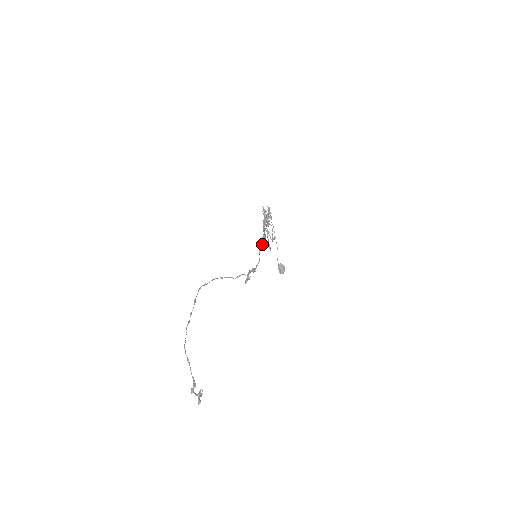
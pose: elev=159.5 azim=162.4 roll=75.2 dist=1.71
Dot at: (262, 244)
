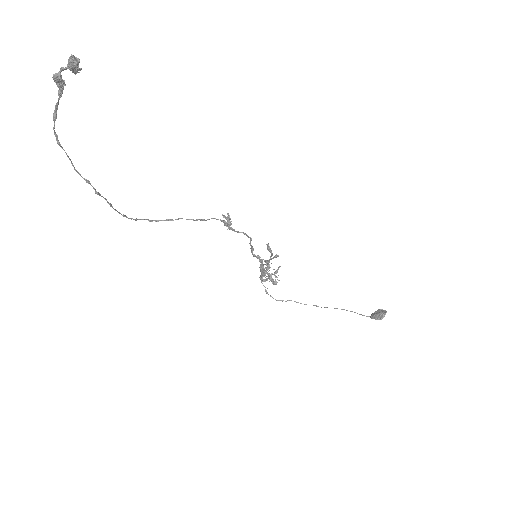
Dot at: occluded
